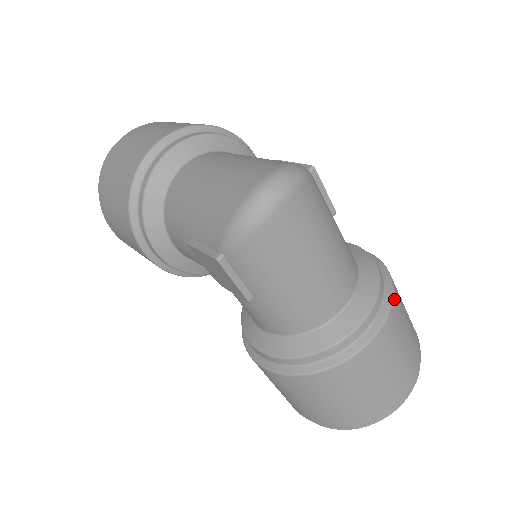
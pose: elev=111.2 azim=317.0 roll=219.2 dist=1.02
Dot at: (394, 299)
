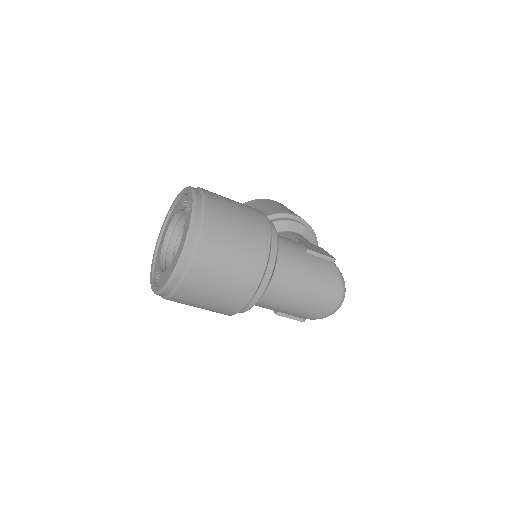
Dot at: occluded
